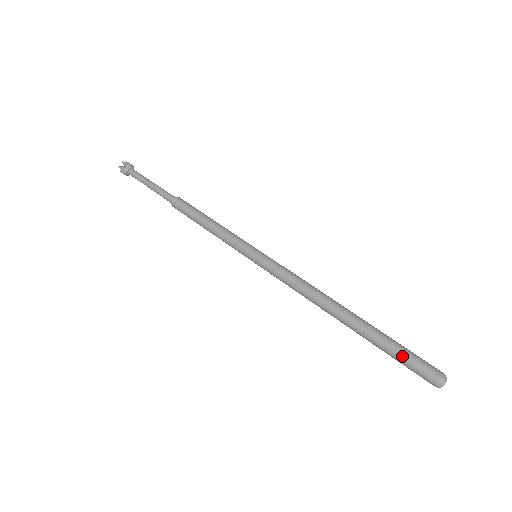
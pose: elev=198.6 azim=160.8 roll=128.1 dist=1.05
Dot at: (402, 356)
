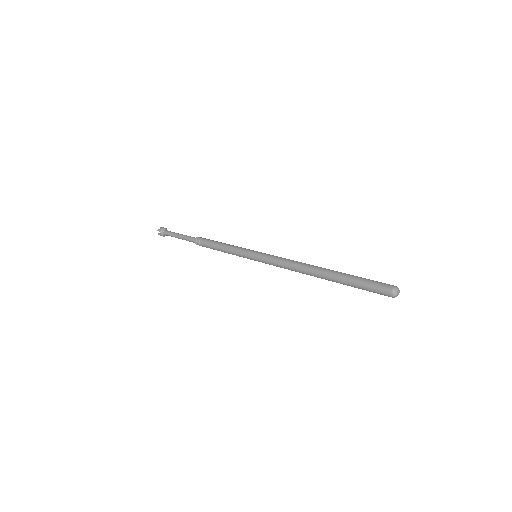
Dot at: (364, 281)
